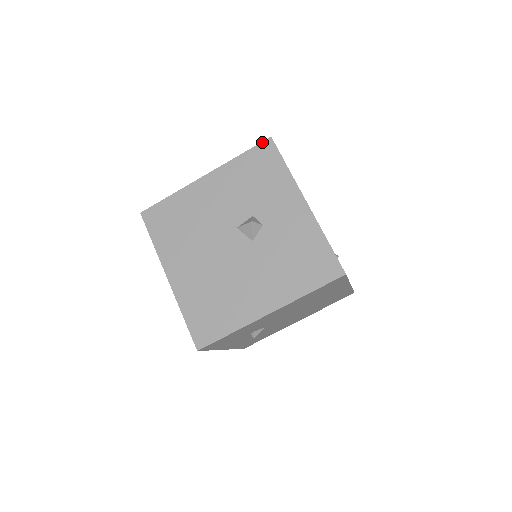
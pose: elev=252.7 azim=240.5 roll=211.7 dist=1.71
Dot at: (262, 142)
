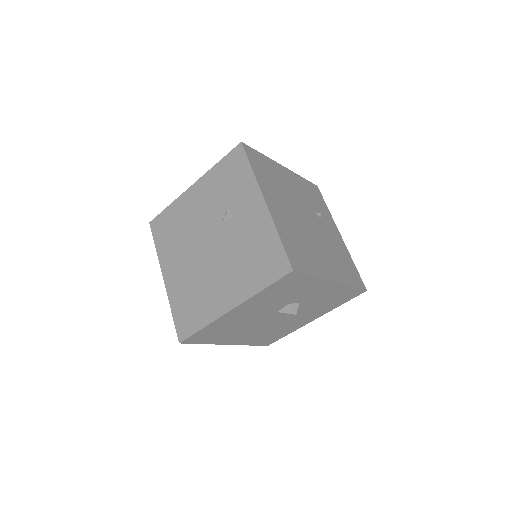
Dot at: (284, 277)
